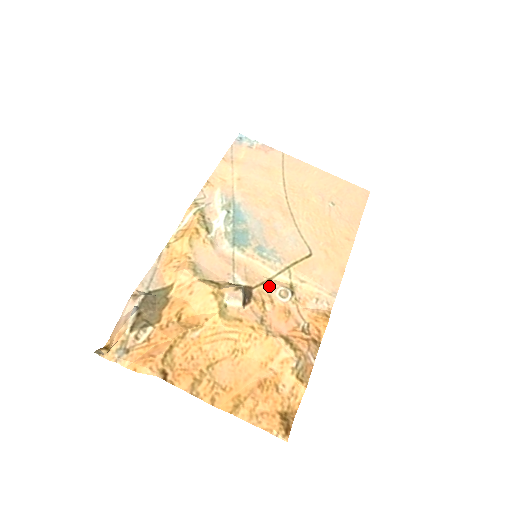
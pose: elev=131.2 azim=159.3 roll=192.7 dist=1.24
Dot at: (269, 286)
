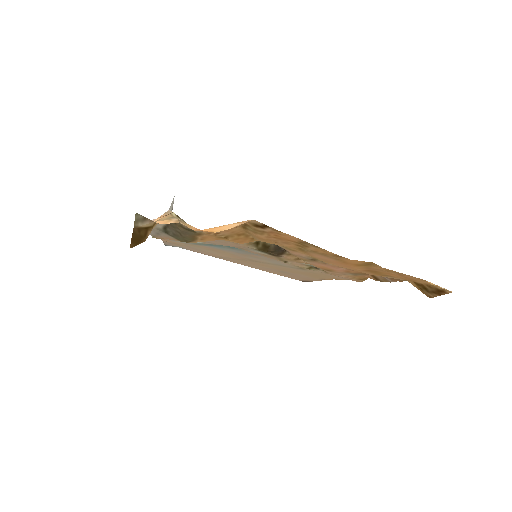
Dot at: (290, 261)
